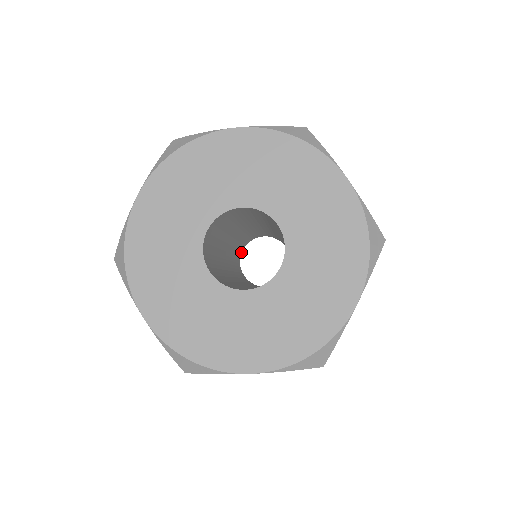
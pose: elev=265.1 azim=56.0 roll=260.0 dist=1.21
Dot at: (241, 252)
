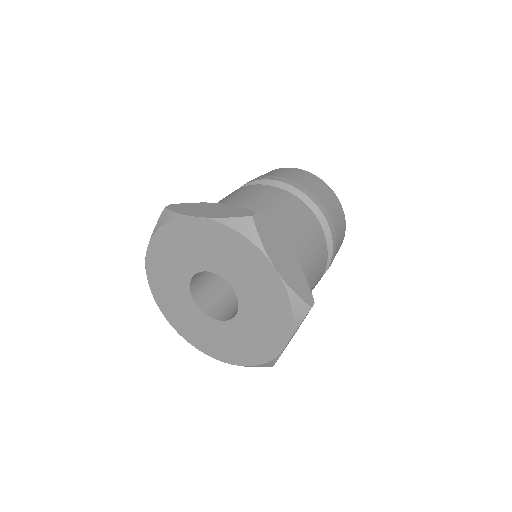
Dot at: occluded
